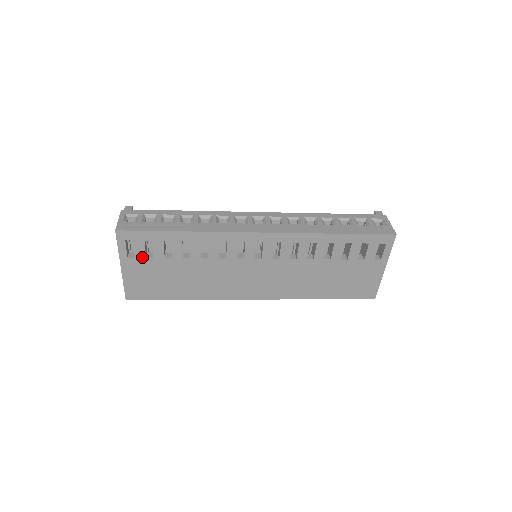
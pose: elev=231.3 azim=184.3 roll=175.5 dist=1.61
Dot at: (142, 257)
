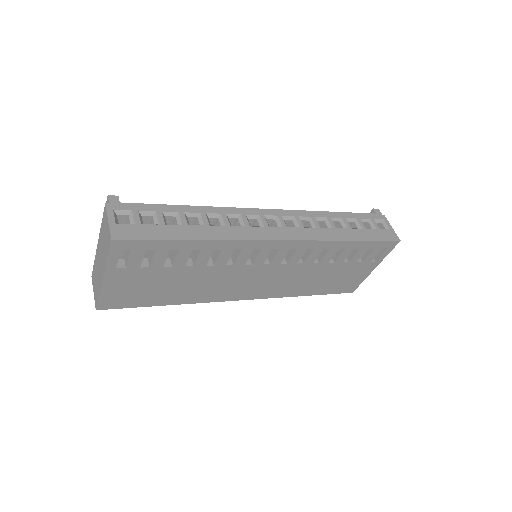
Dot at: (135, 267)
